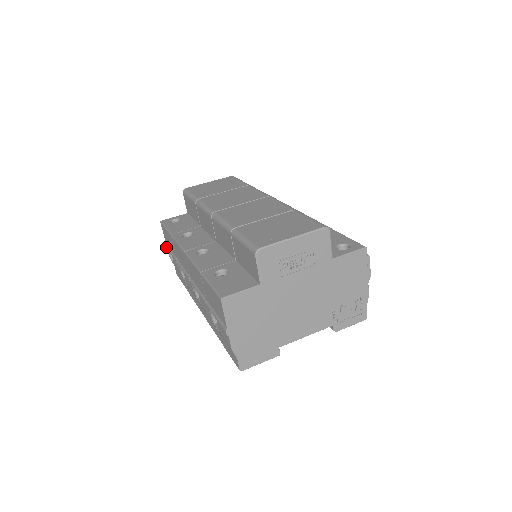
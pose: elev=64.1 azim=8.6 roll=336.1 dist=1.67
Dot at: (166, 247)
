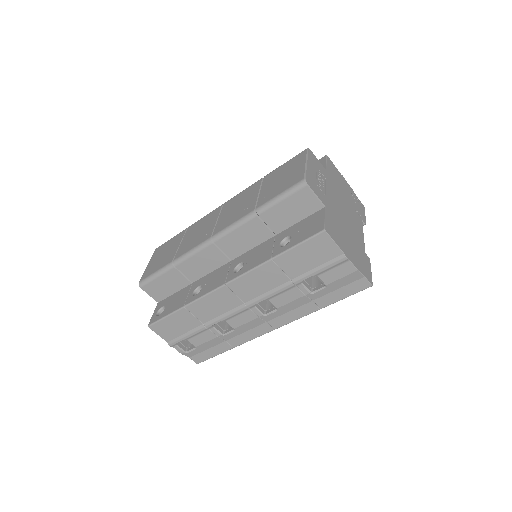
Dot at: (173, 343)
